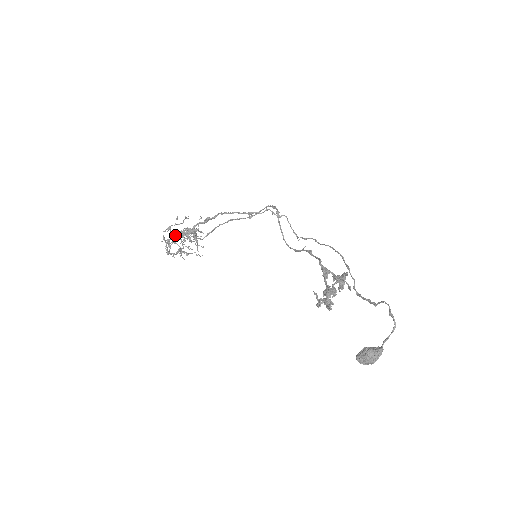
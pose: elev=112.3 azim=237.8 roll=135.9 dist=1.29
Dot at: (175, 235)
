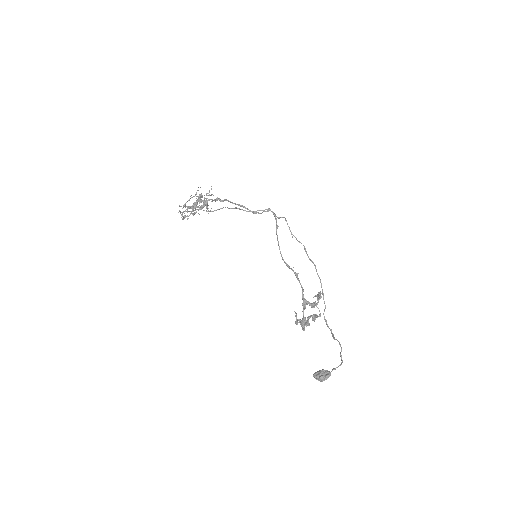
Dot at: (189, 207)
